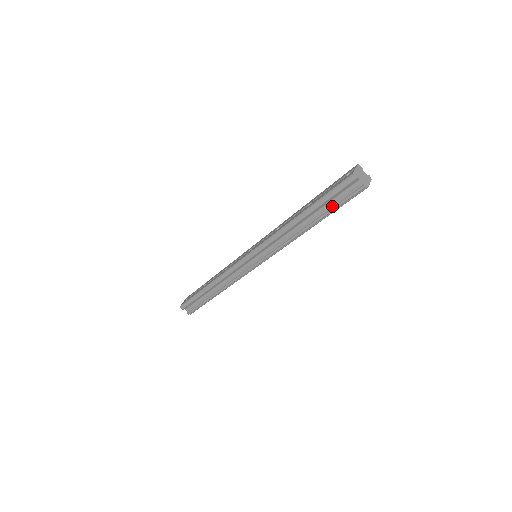
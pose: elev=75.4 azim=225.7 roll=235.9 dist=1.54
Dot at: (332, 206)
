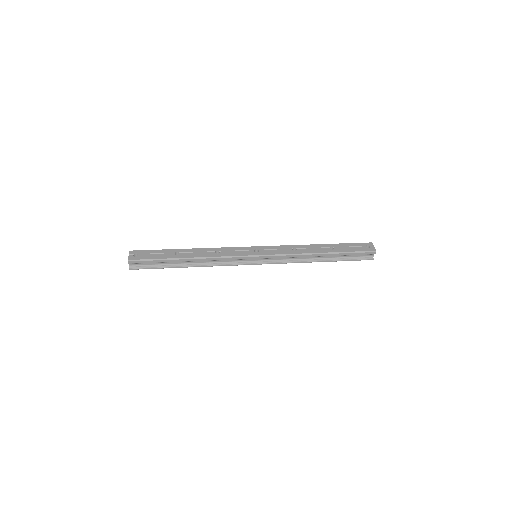
Dot at: (346, 258)
